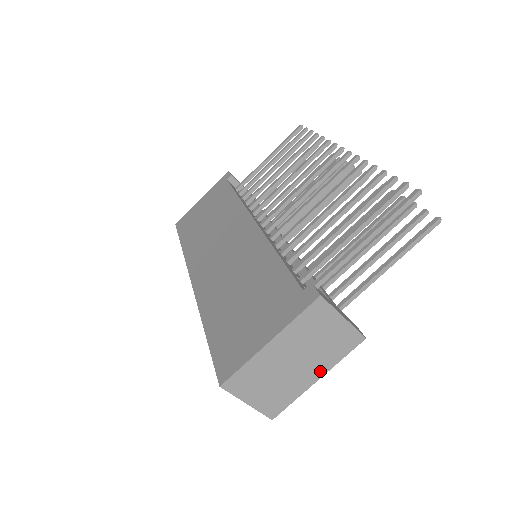
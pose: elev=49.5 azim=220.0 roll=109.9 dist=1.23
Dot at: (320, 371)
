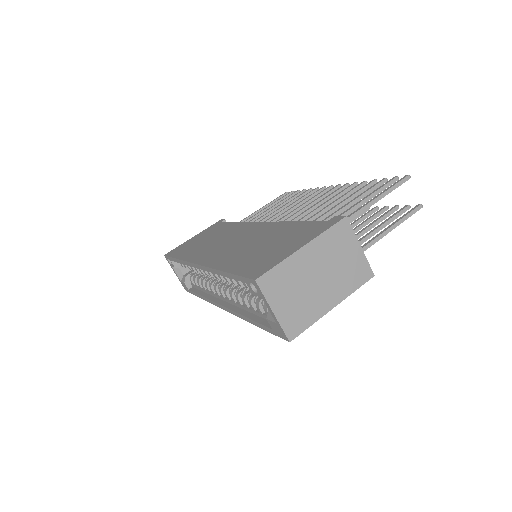
Dot at: (337, 298)
